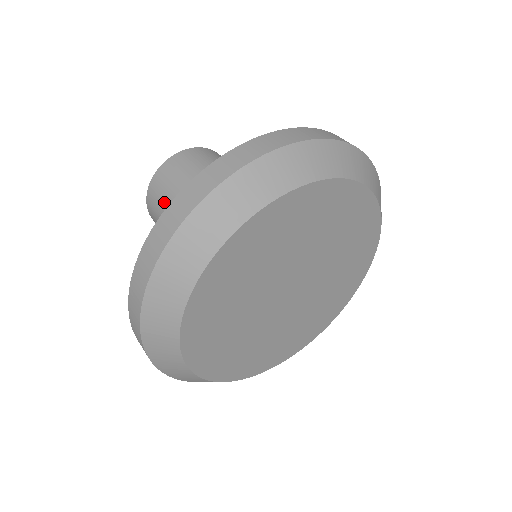
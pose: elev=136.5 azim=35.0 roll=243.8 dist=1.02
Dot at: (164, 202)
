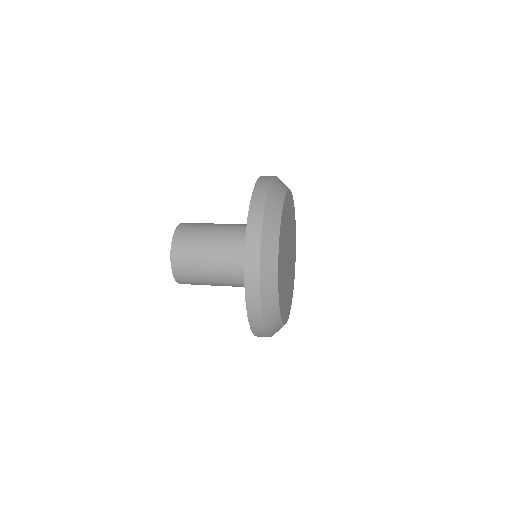
Dot at: (201, 223)
